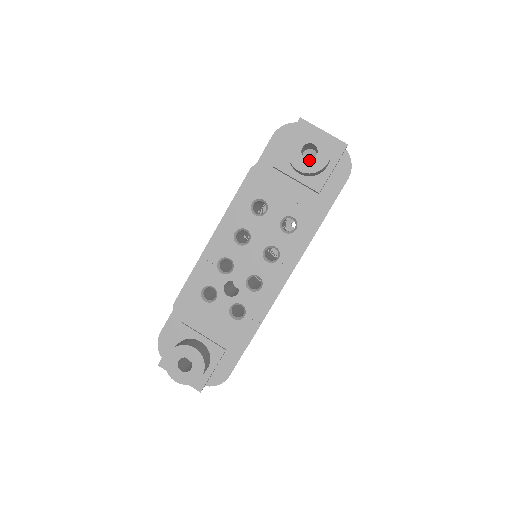
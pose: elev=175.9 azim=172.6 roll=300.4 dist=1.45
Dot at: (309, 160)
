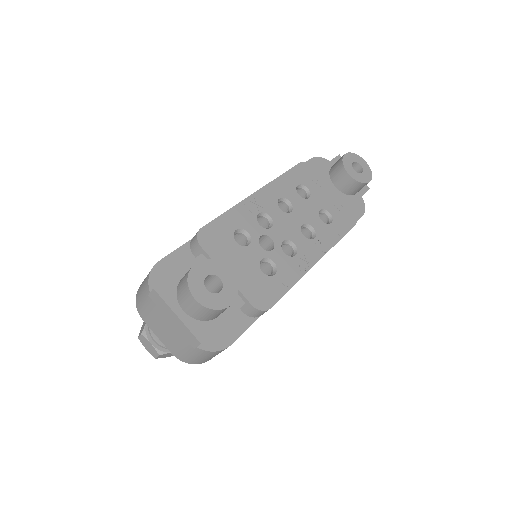
Dot at: occluded
